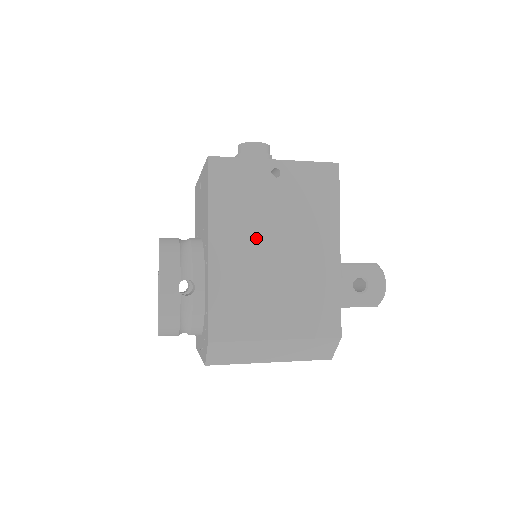
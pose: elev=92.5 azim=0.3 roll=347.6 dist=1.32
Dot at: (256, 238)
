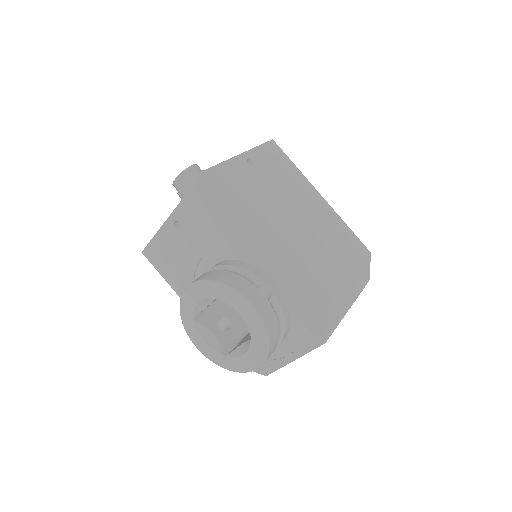
Dot at: (281, 215)
